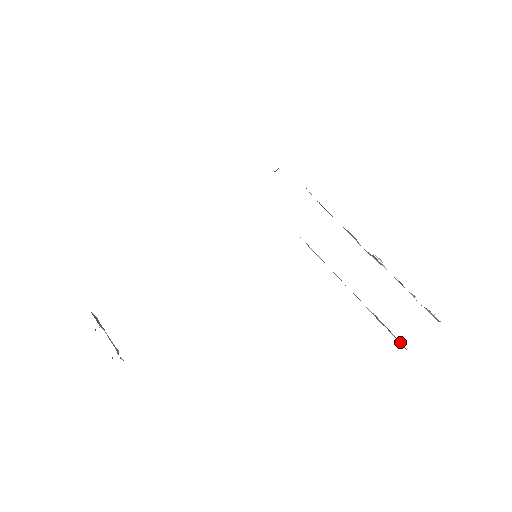
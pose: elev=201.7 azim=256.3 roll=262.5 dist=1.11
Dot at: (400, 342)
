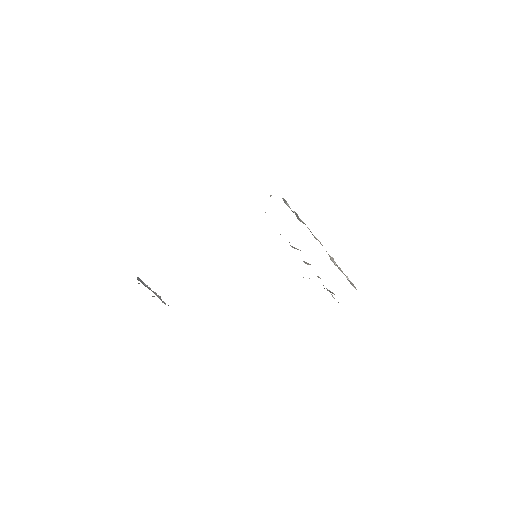
Dot at: occluded
